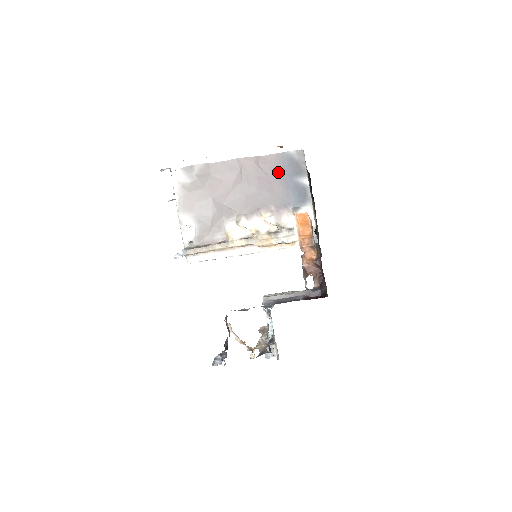
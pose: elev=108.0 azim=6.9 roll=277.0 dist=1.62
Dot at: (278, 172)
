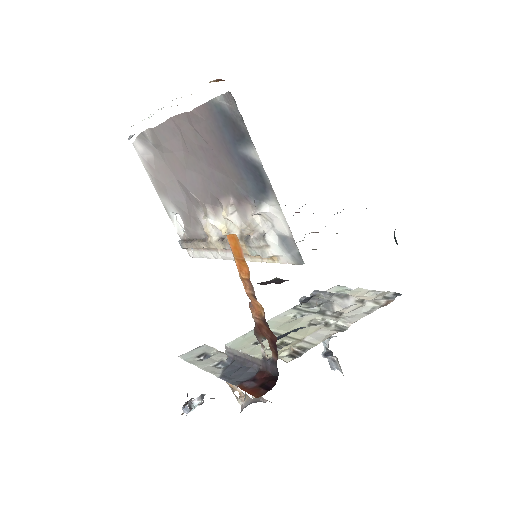
Dot at: (217, 138)
